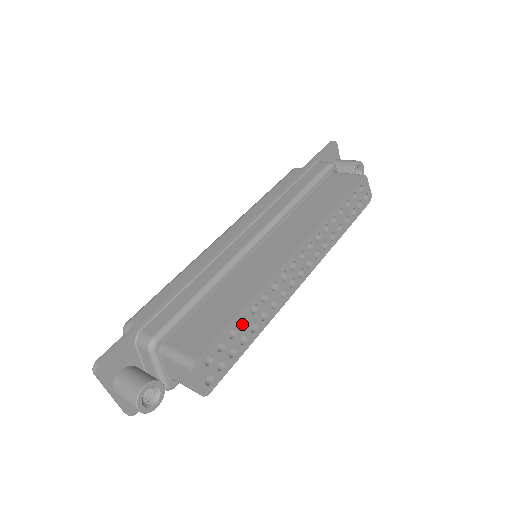
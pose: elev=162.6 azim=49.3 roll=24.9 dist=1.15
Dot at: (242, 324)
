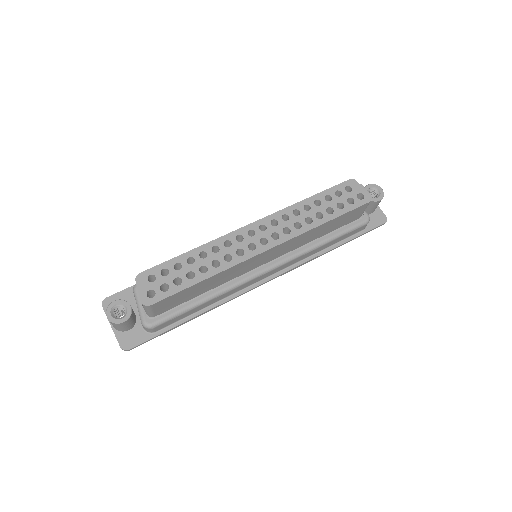
Dot at: (192, 265)
